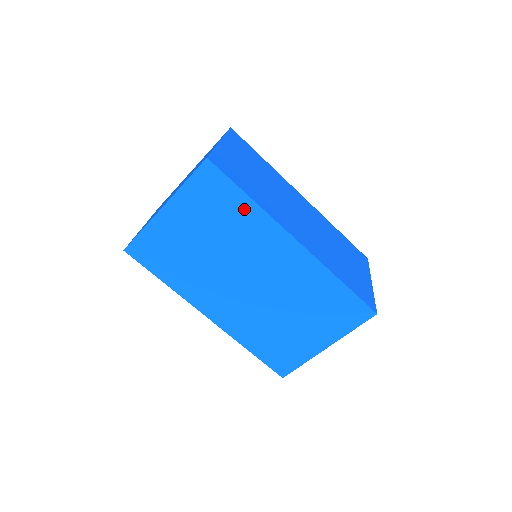
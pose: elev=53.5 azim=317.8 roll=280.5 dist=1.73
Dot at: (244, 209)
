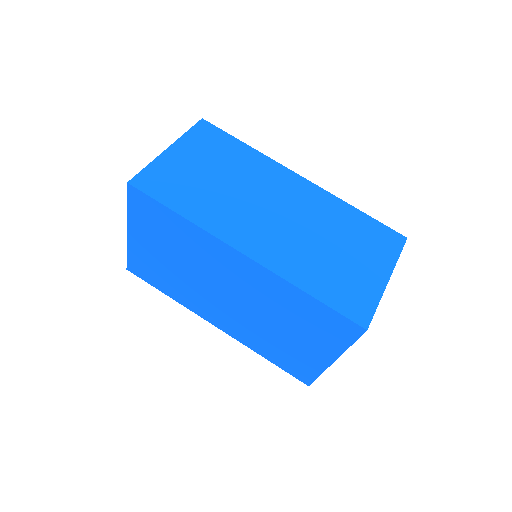
Dot at: (182, 226)
